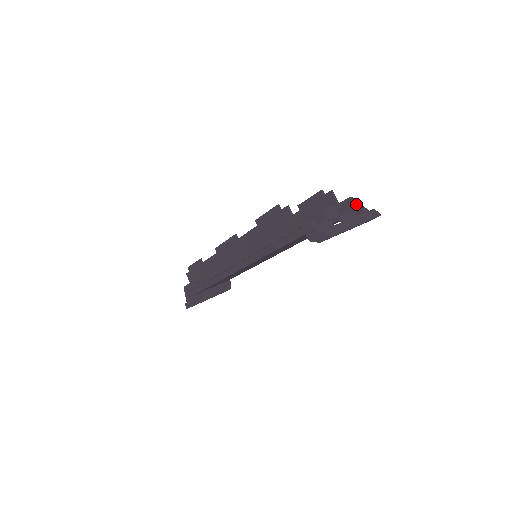
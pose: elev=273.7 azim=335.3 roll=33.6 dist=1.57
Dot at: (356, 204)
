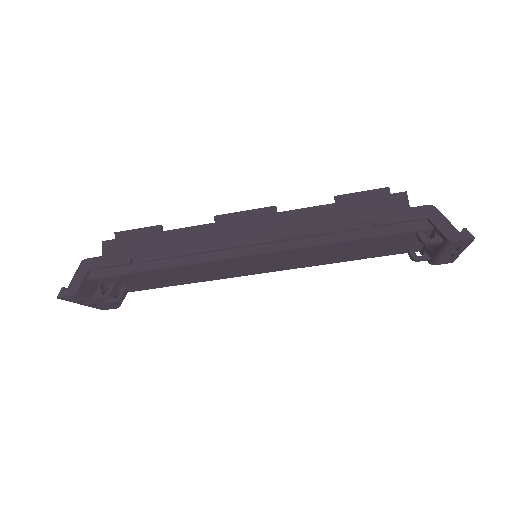
Dot at: occluded
